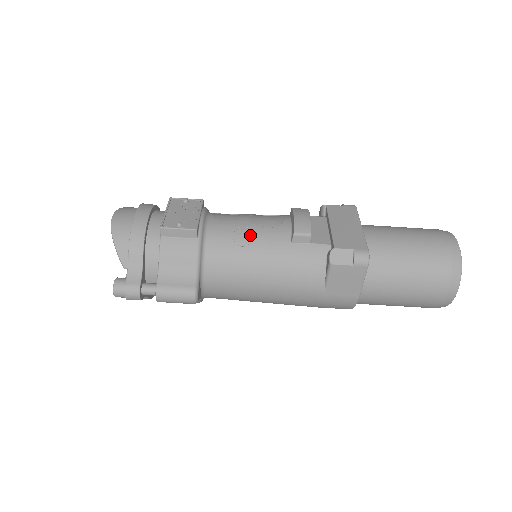
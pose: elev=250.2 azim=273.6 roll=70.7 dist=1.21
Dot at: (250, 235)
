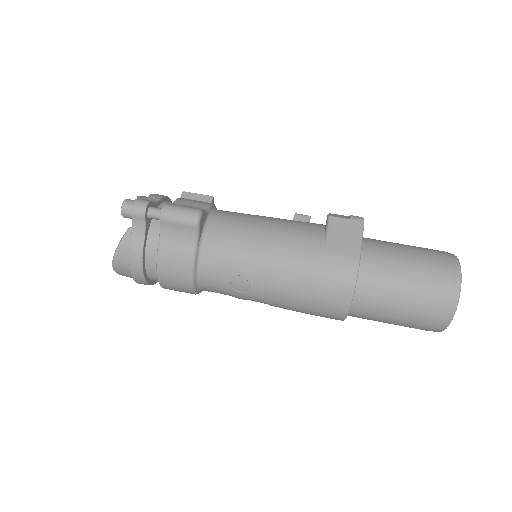
Dot at: occluded
